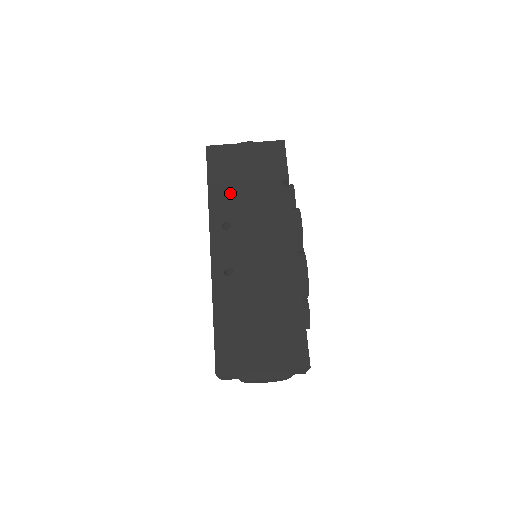
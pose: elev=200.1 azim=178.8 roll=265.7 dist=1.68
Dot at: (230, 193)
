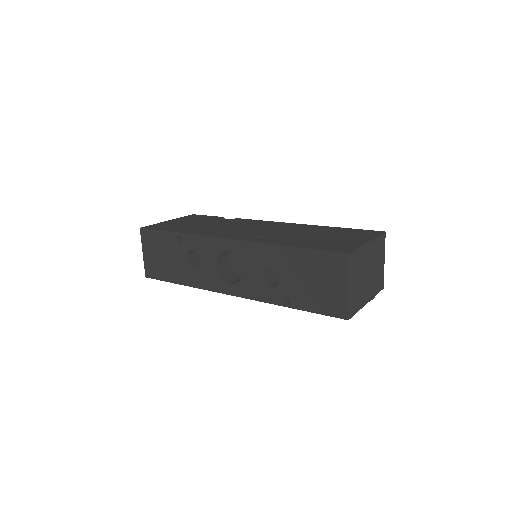
Dot at: (195, 228)
